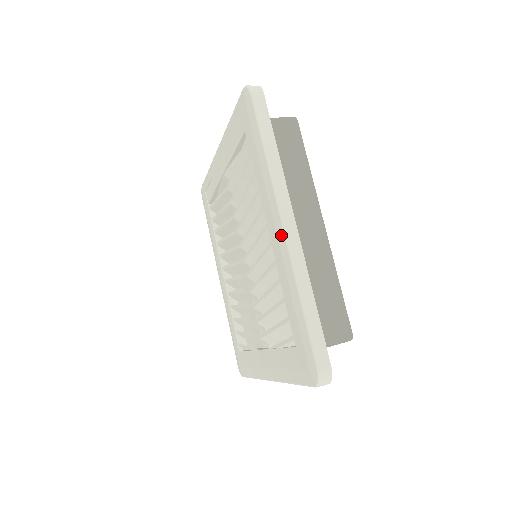
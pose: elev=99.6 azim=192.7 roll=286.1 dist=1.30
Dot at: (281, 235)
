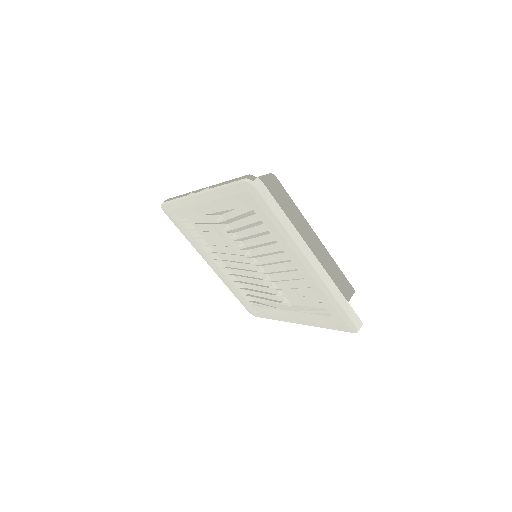
Dot at: (310, 269)
